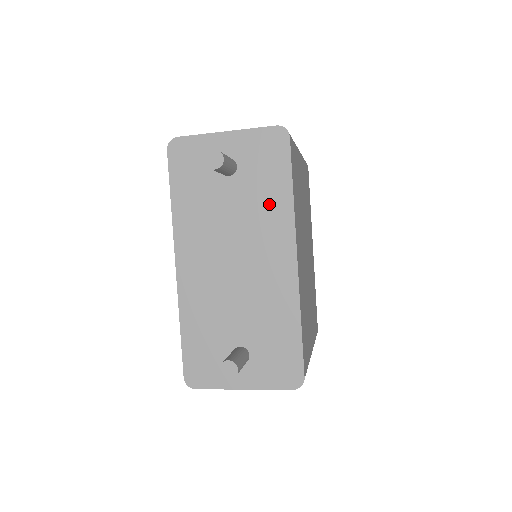
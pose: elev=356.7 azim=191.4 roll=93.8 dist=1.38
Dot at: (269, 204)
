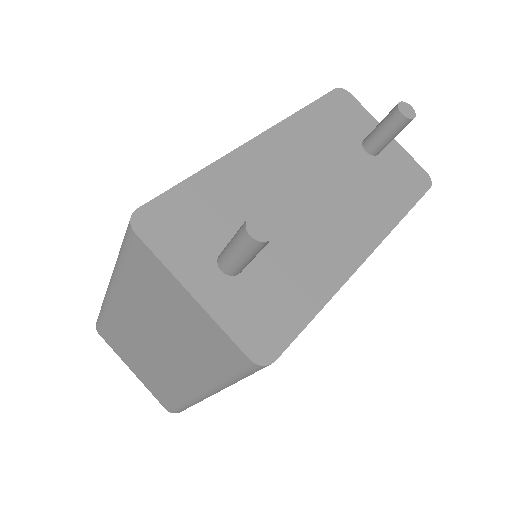
Dot at: (380, 200)
